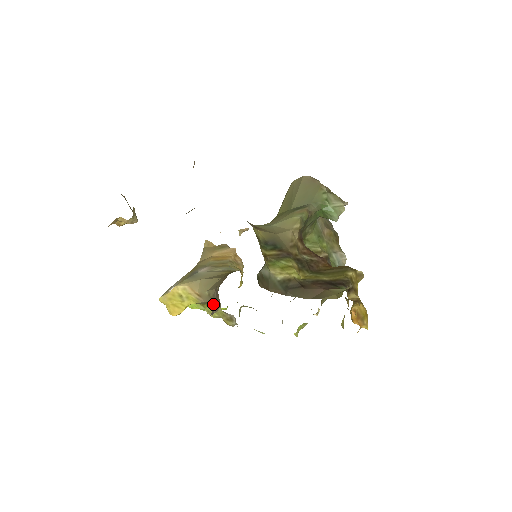
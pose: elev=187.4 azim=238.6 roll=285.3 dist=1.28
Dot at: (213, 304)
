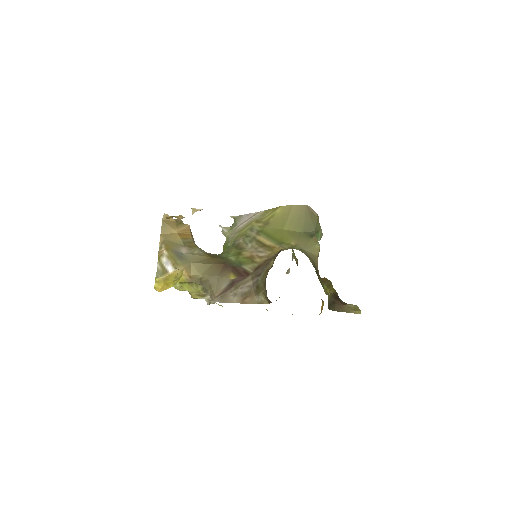
Dot at: (197, 284)
